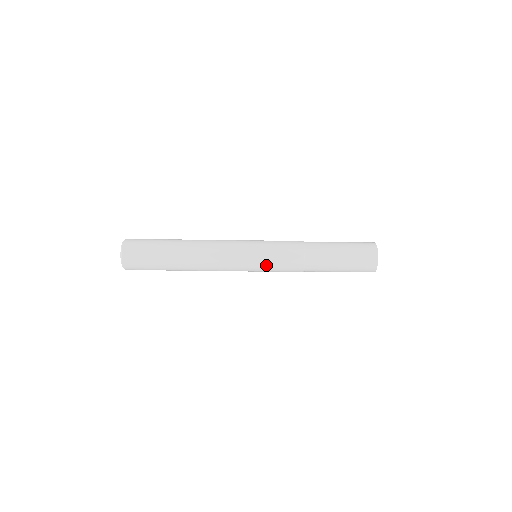
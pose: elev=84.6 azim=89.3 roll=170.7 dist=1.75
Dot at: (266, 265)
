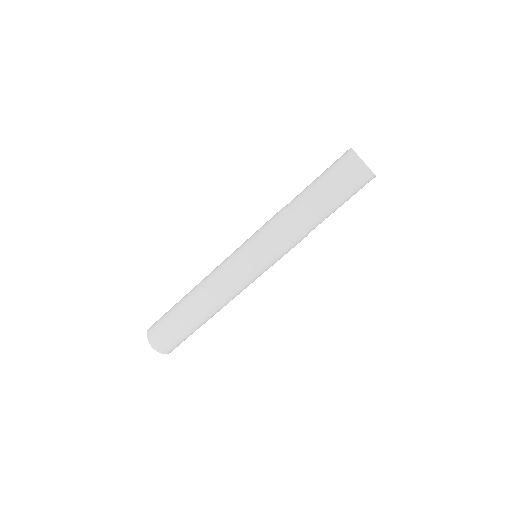
Dot at: occluded
